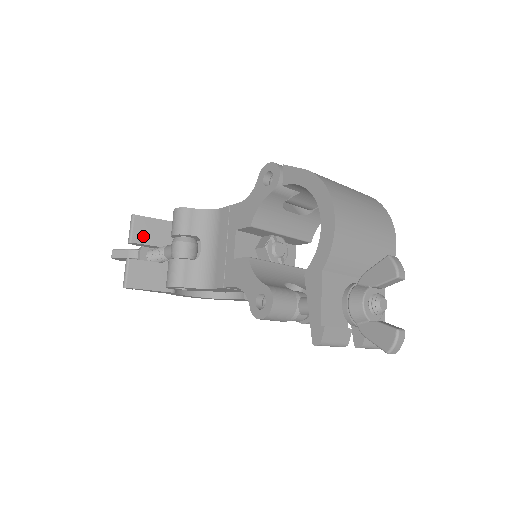
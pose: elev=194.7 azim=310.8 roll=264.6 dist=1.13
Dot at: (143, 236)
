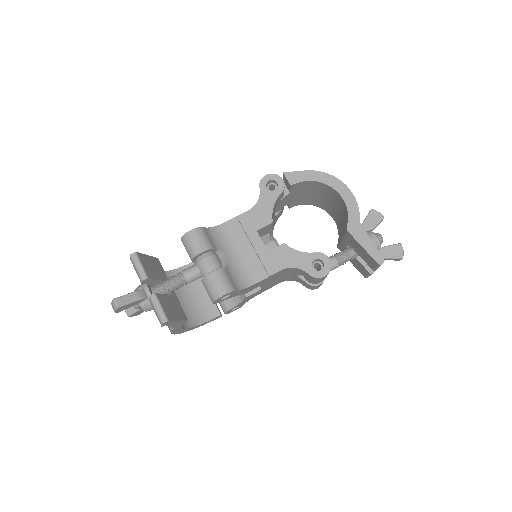
Dot at: (150, 271)
